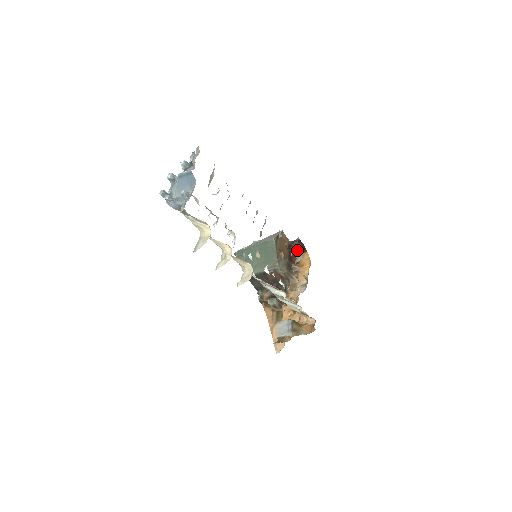
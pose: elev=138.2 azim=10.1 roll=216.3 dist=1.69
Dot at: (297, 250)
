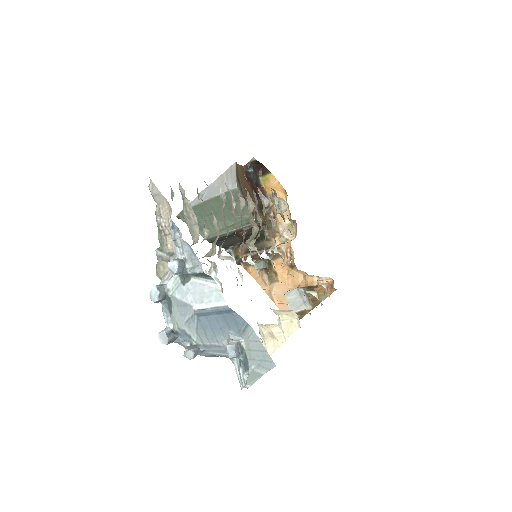
Dot at: (256, 174)
